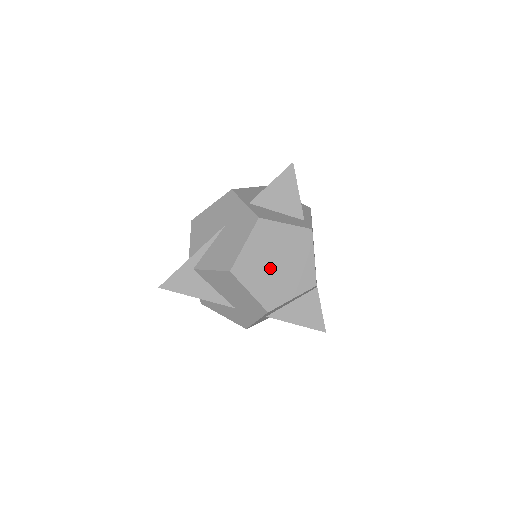
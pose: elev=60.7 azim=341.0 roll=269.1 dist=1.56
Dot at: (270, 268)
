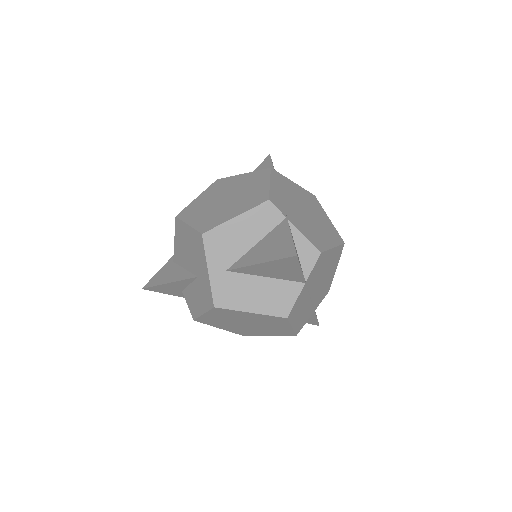
Dot at: (217, 204)
